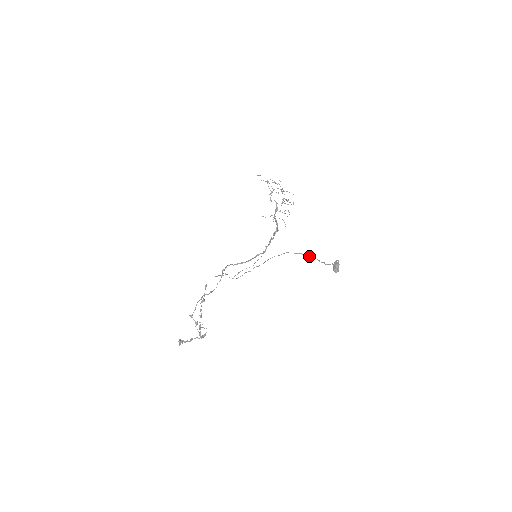
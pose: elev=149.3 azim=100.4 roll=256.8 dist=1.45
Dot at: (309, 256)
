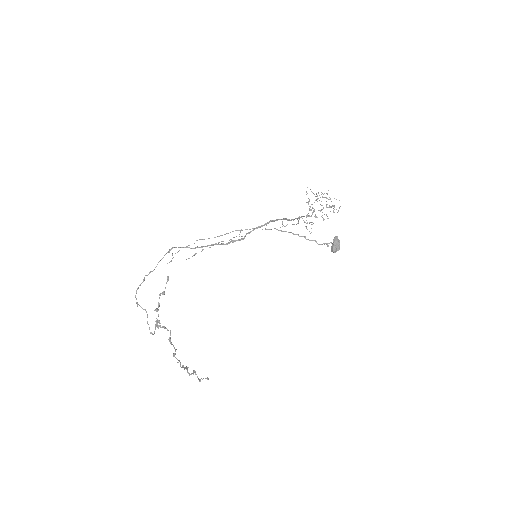
Dot at: occluded
